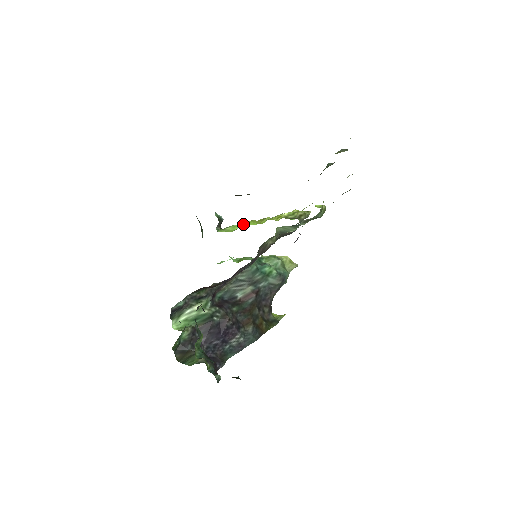
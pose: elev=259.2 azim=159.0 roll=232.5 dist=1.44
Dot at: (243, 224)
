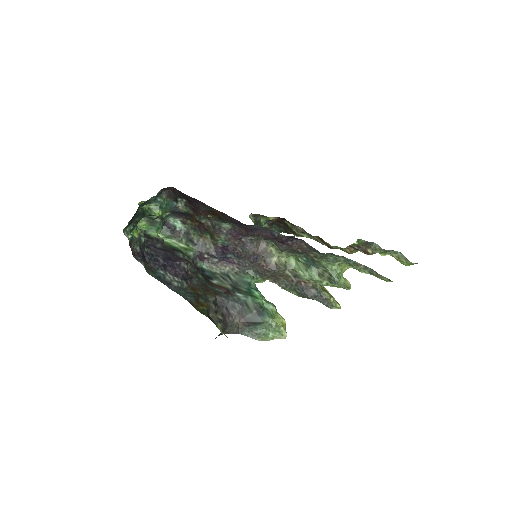
Dot at: occluded
